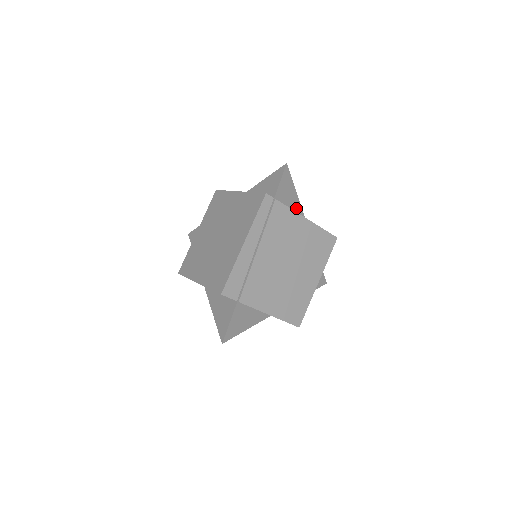
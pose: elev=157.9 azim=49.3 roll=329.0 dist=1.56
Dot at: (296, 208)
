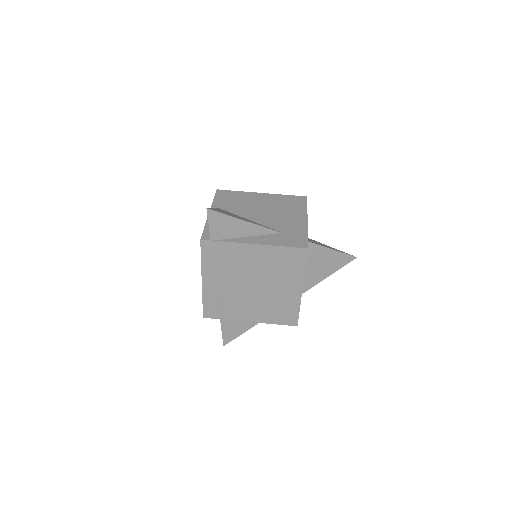
Dot at: (251, 230)
